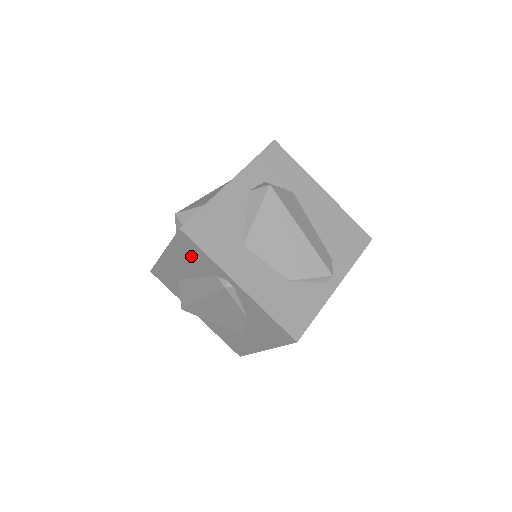
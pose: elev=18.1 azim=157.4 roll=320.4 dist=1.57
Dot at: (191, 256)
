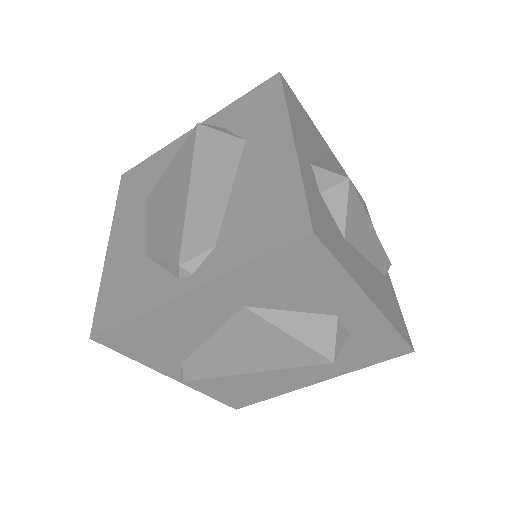
Dot at: occluded
